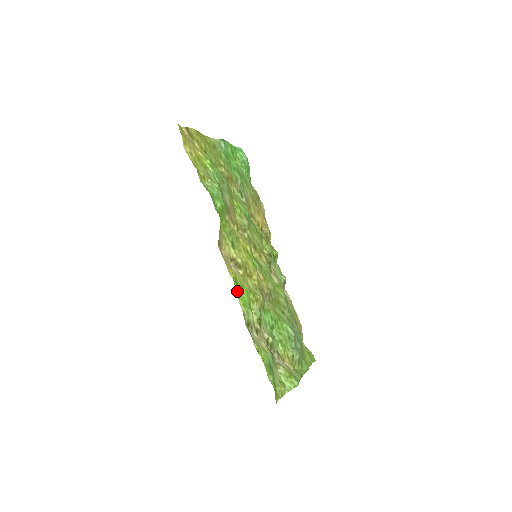
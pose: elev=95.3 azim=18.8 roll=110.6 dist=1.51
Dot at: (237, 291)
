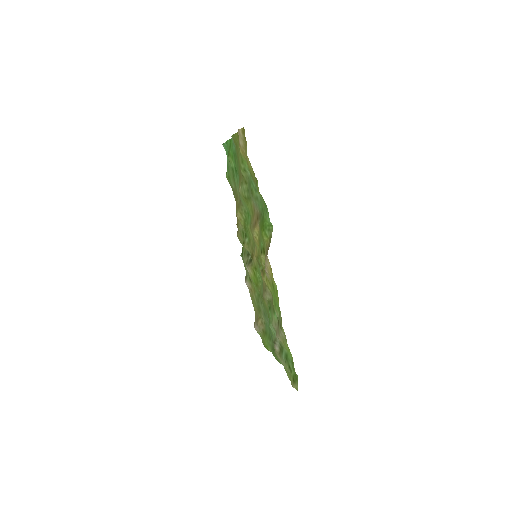
Dot at: (276, 296)
